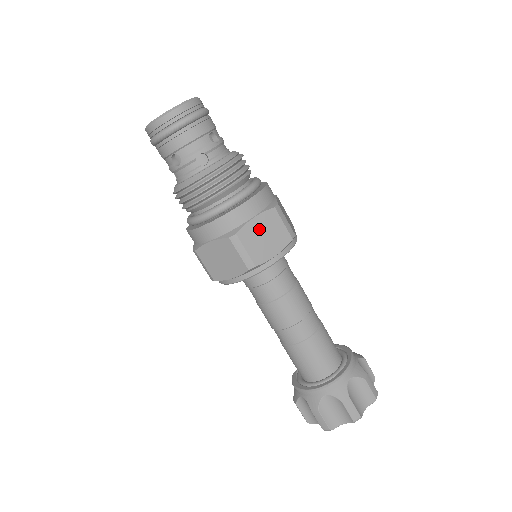
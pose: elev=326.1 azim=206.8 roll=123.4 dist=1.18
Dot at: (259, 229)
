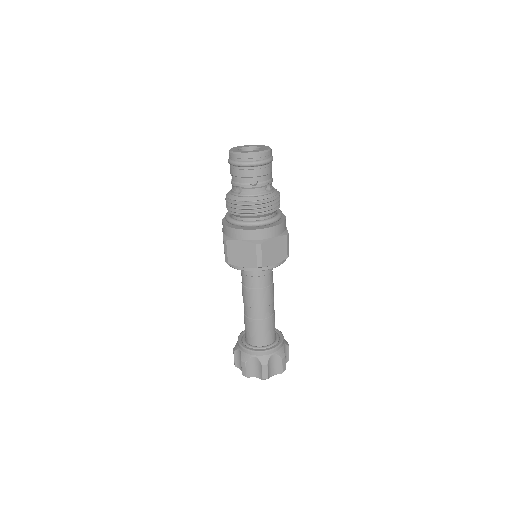
Dot at: (240, 248)
